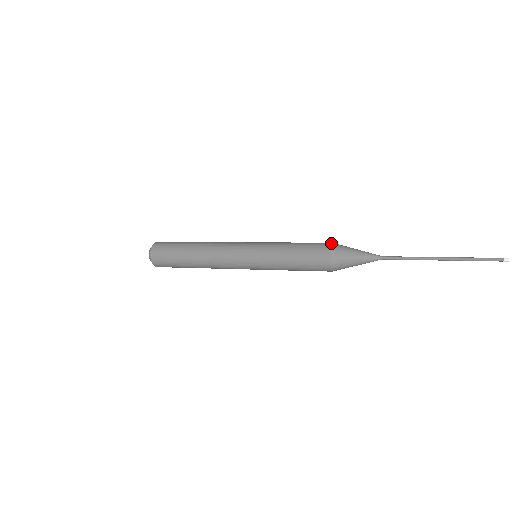
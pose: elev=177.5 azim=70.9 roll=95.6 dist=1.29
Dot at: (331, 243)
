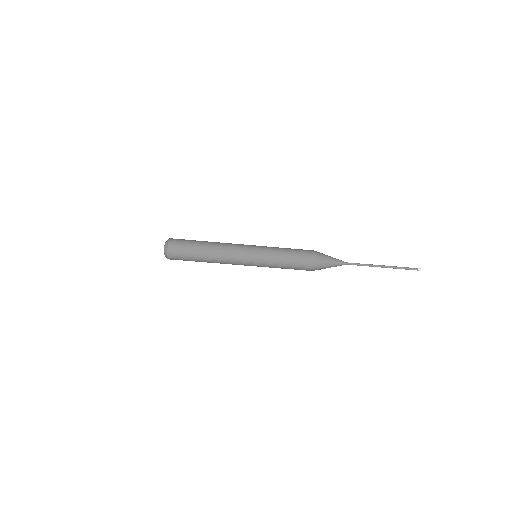
Dot at: occluded
